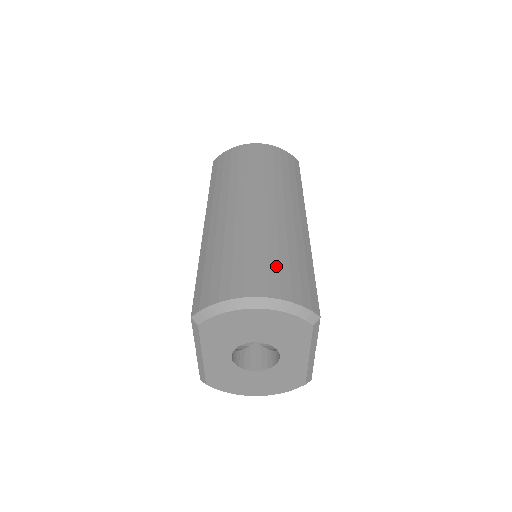
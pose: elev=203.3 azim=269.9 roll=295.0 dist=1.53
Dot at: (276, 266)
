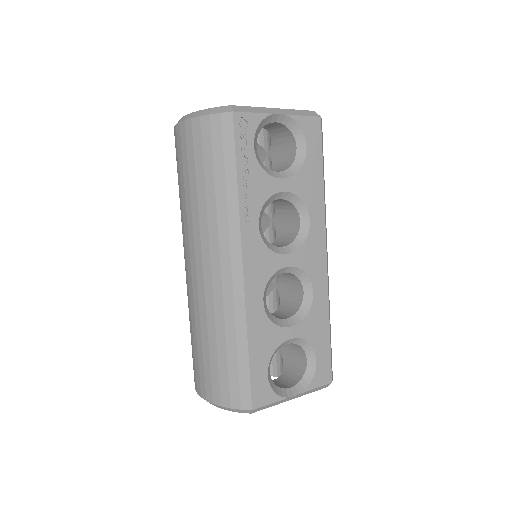
Dot at: (208, 364)
